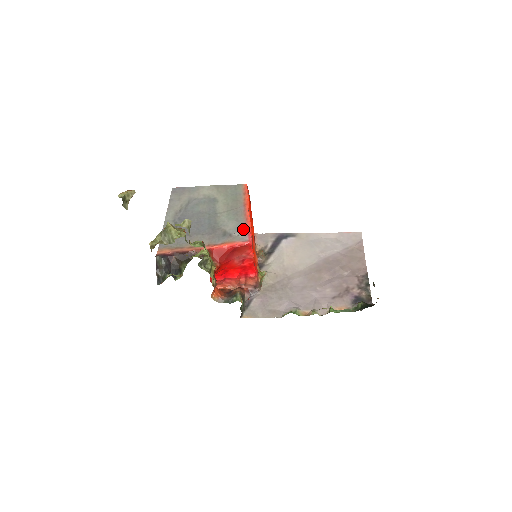
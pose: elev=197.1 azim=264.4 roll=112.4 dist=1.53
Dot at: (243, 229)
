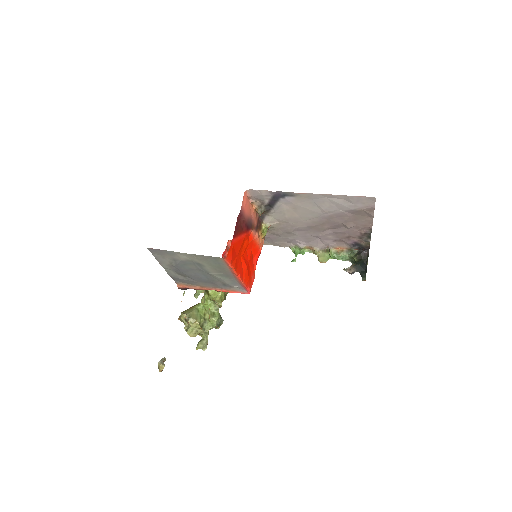
Dot at: (239, 285)
